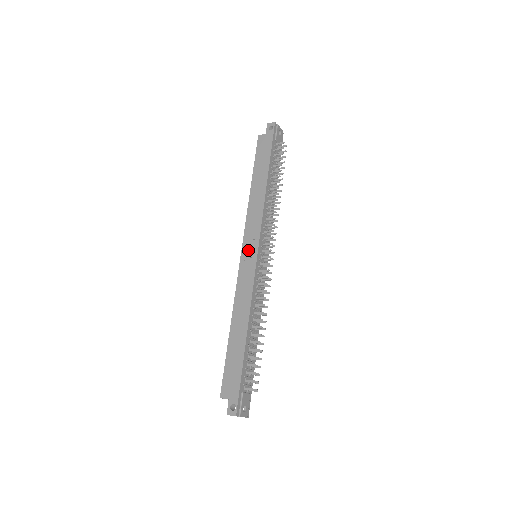
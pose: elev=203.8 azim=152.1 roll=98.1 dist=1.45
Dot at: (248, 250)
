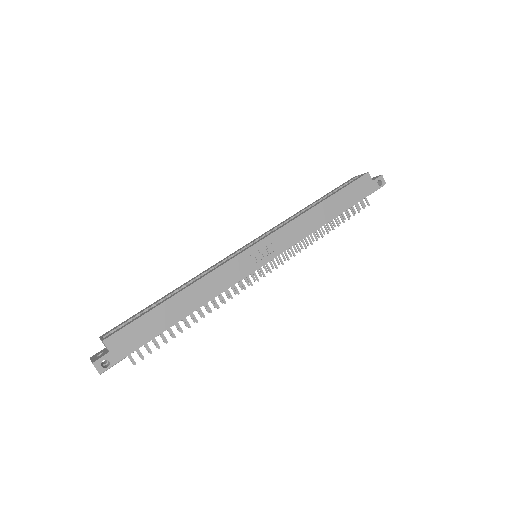
Dot at: (262, 251)
